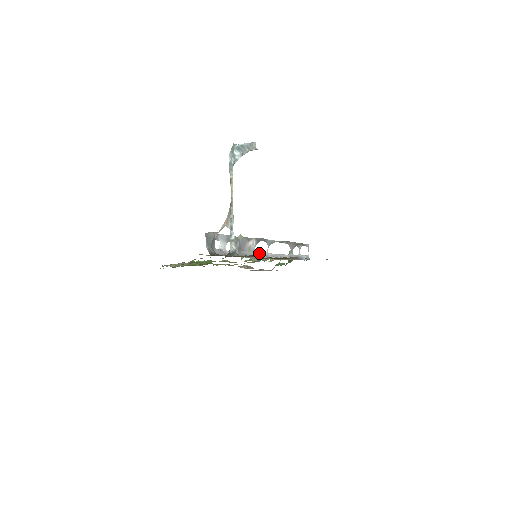
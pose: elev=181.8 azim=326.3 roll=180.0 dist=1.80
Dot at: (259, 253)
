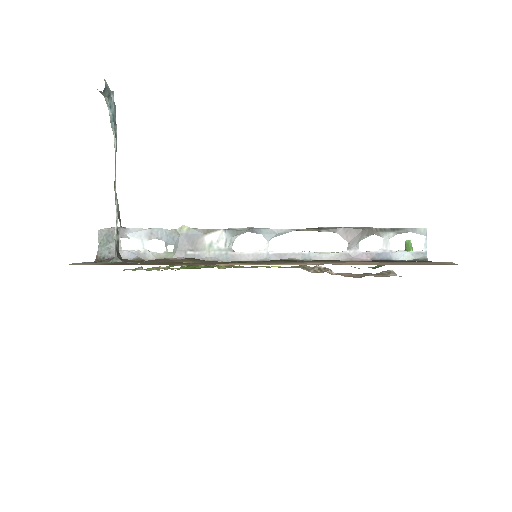
Dot at: (241, 252)
